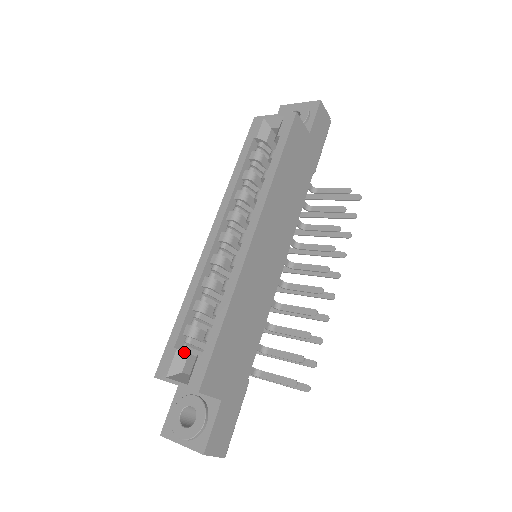
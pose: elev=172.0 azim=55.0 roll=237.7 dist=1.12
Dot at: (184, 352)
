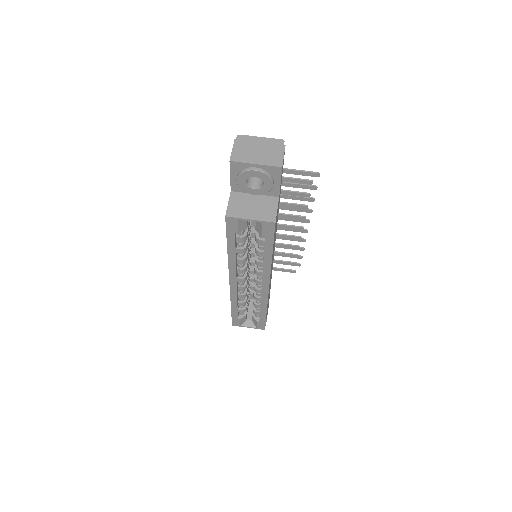
Dot at: (244, 317)
